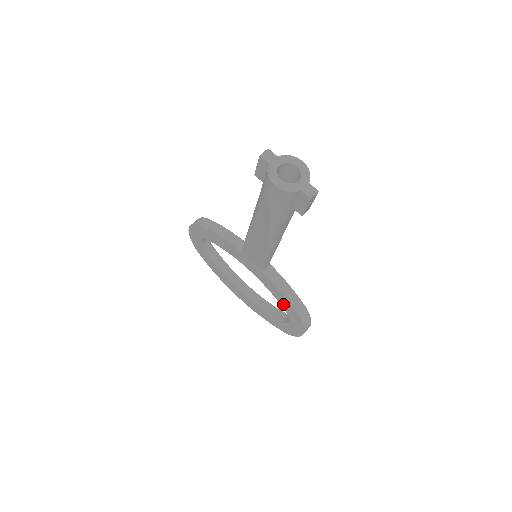
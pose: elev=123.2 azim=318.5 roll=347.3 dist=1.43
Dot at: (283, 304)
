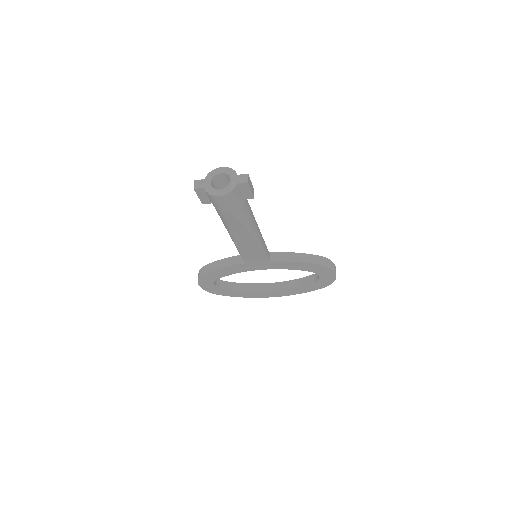
Dot at: (303, 268)
